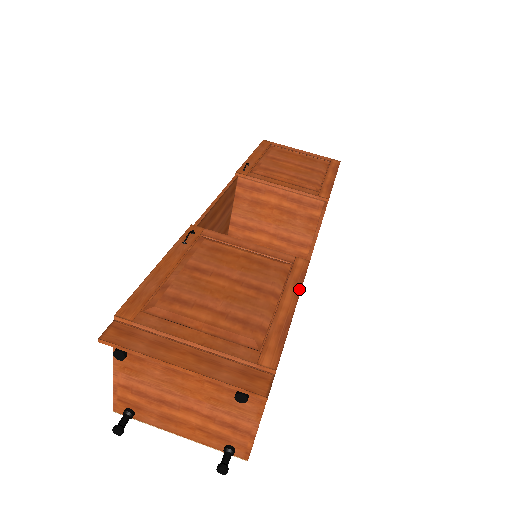
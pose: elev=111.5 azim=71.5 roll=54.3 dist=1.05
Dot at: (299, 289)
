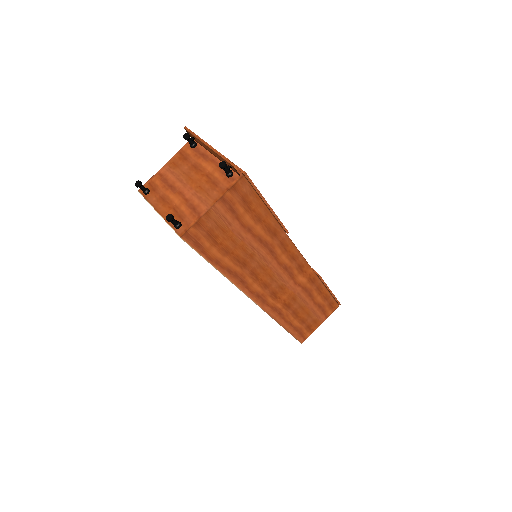
Dot at: occluded
